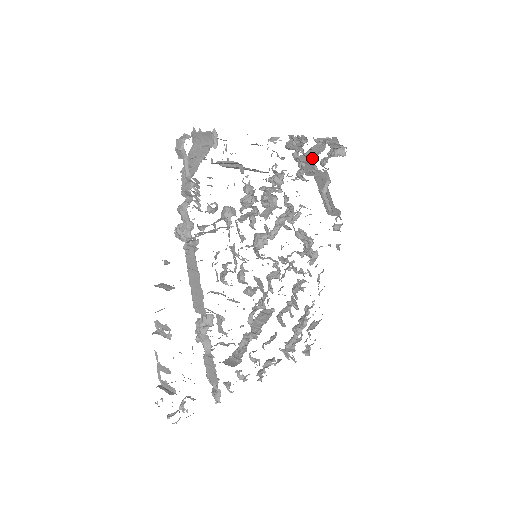
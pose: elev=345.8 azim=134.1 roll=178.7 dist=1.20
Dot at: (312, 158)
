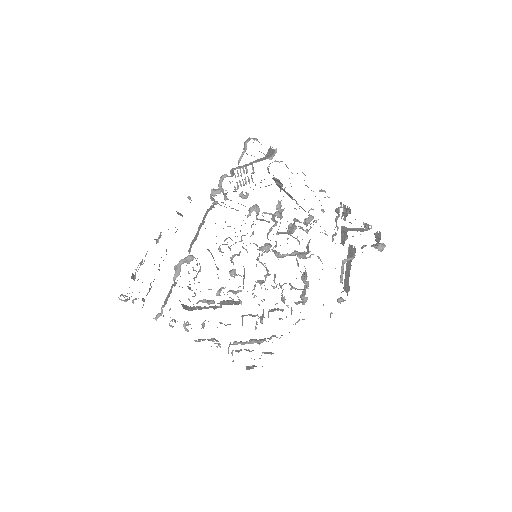
Dot at: (348, 229)
